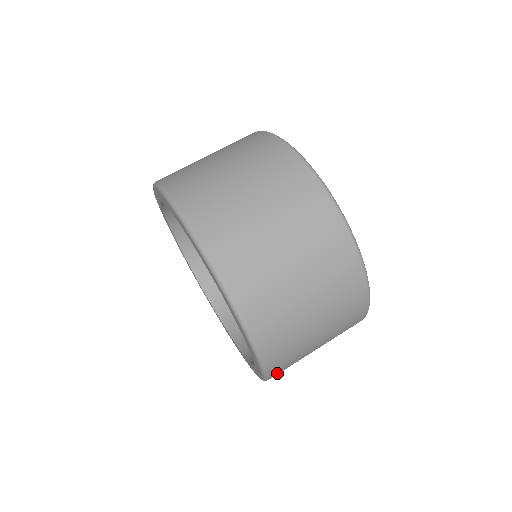
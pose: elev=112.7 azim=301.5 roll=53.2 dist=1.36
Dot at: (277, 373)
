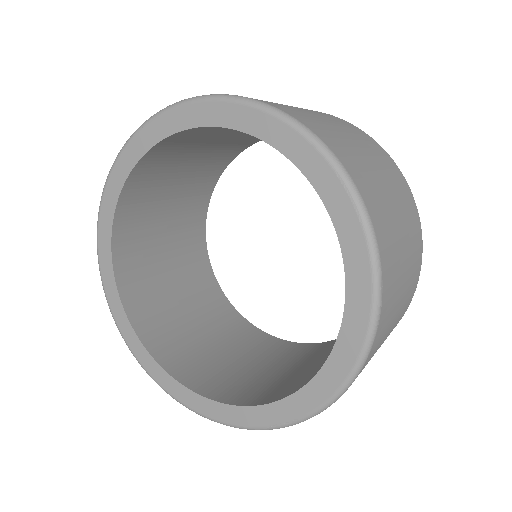
Dot at: (375, 216)
